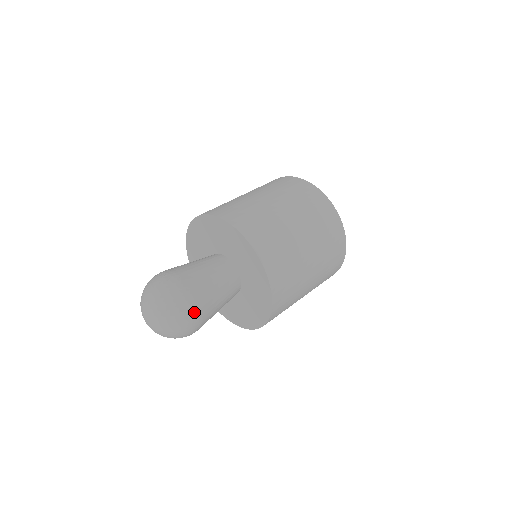
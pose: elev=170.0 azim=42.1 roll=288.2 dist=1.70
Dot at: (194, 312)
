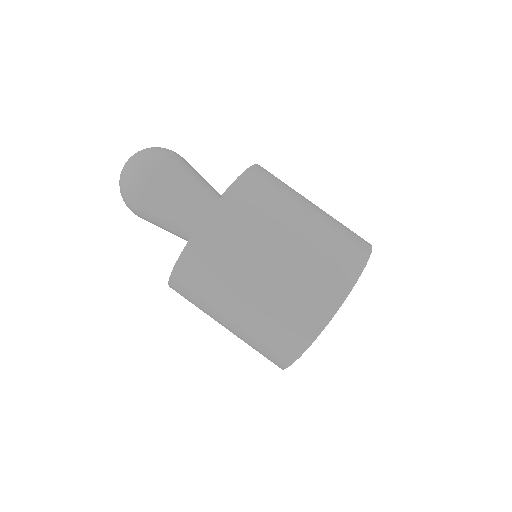
Dot at: (139, 186)
